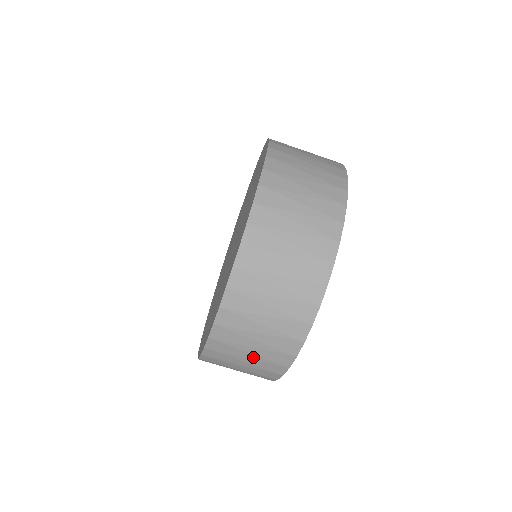
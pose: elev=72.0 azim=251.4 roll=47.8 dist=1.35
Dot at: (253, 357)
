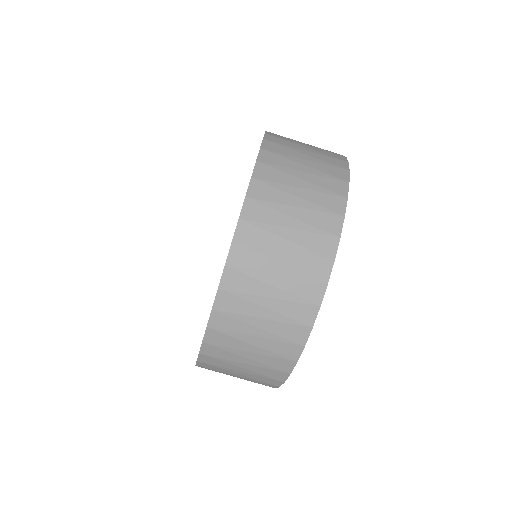
Dot at: occluded
